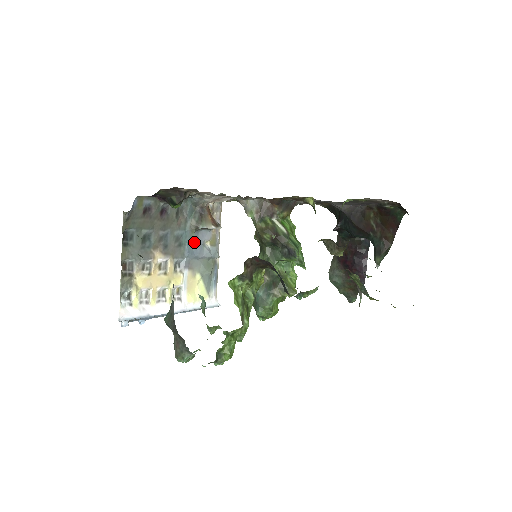
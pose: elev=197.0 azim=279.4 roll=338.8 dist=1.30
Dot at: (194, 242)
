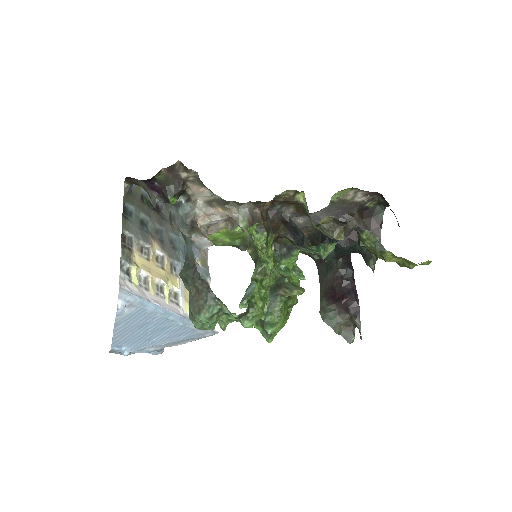
Dot at: occluded
